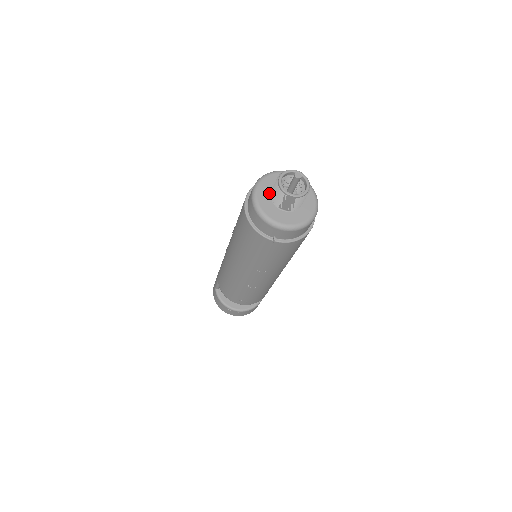
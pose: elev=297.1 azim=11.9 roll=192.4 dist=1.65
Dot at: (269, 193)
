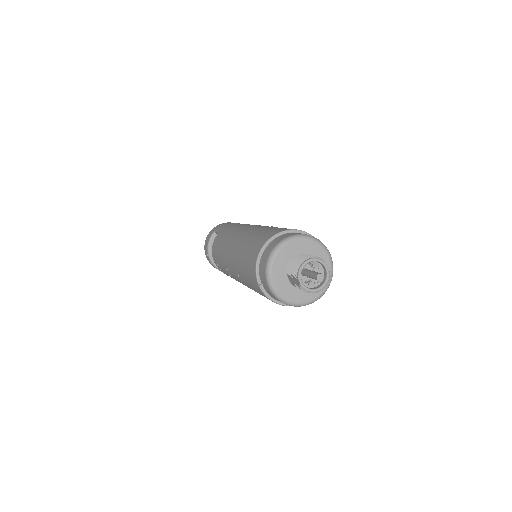
Dot at: (294, 254)
